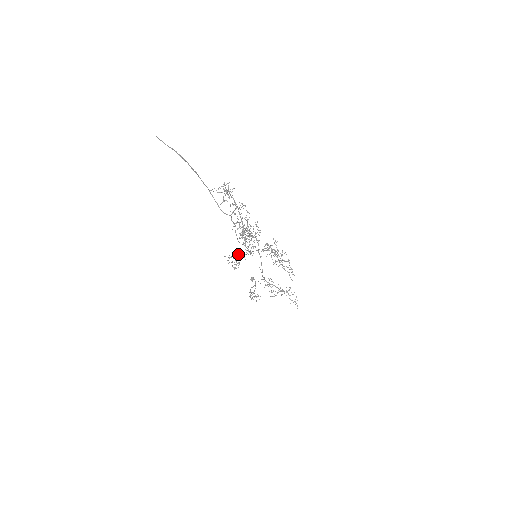
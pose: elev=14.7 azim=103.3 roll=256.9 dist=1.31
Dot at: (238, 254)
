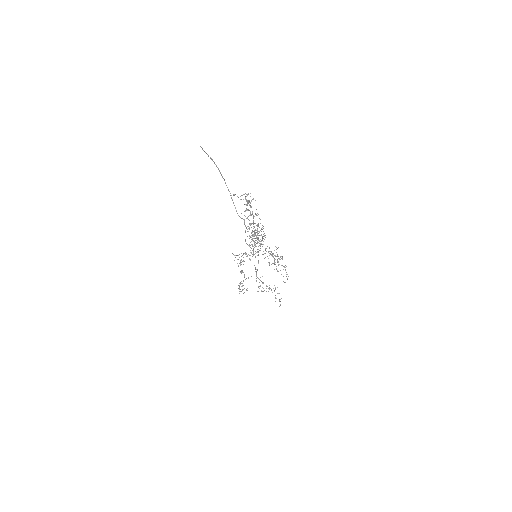
Dot at: occluded
